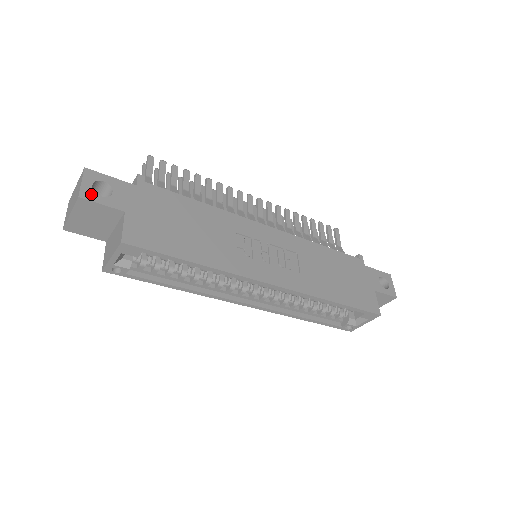
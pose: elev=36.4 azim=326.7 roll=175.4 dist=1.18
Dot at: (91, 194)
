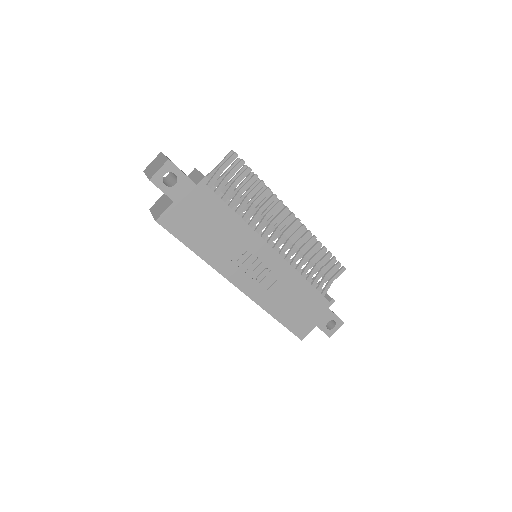
Dot at: (159, 181)
